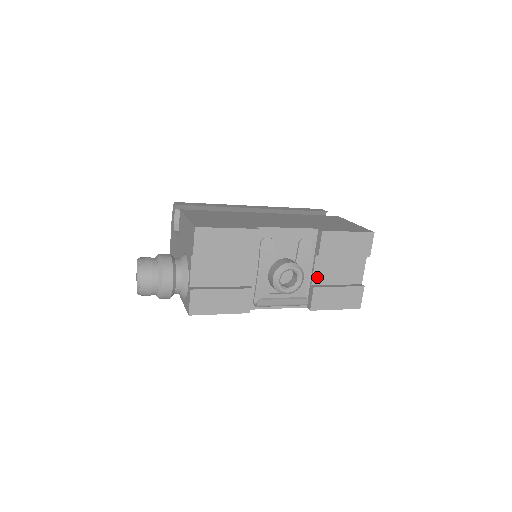
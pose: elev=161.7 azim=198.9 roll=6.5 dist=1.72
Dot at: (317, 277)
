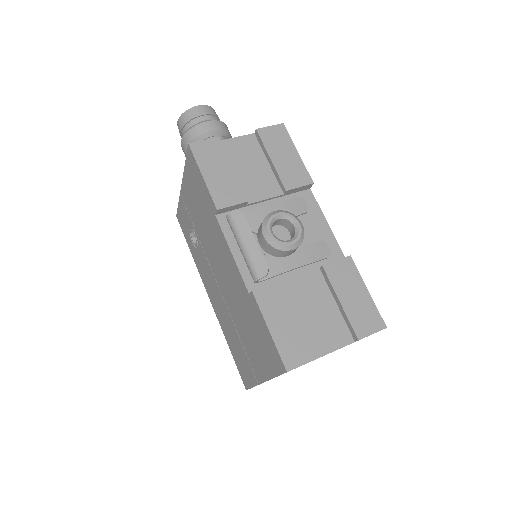
Dot at: (295, 284)
